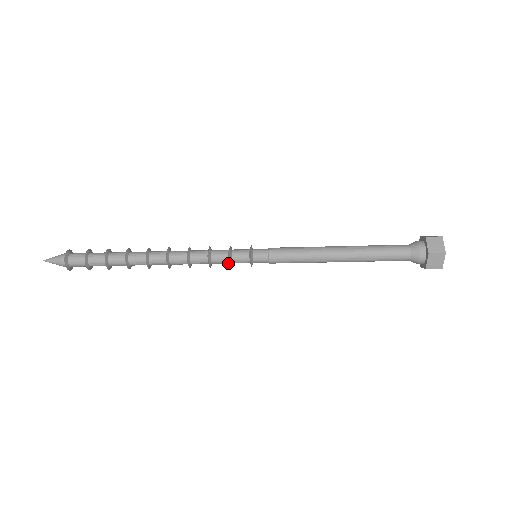
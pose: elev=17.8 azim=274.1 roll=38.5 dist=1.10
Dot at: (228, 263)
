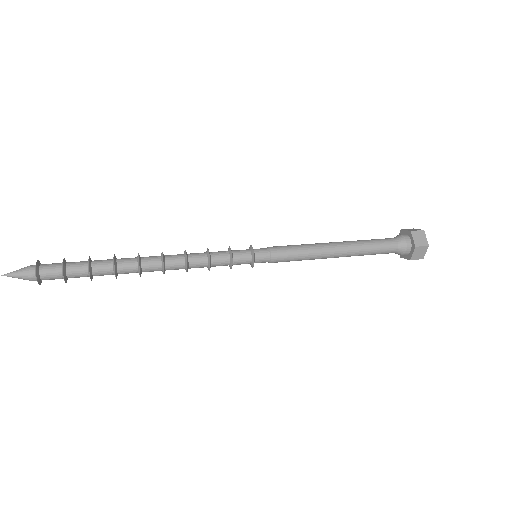
Dot at: occluded
